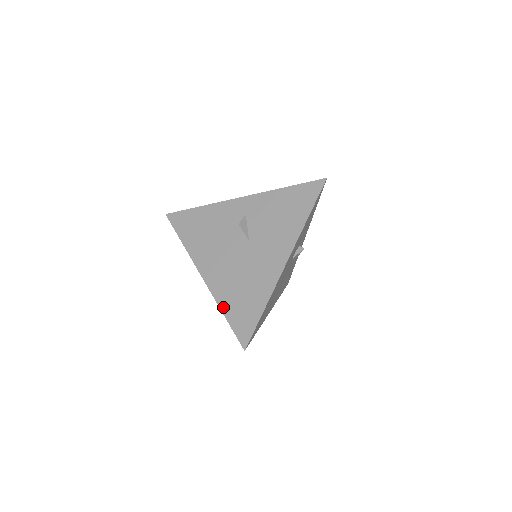
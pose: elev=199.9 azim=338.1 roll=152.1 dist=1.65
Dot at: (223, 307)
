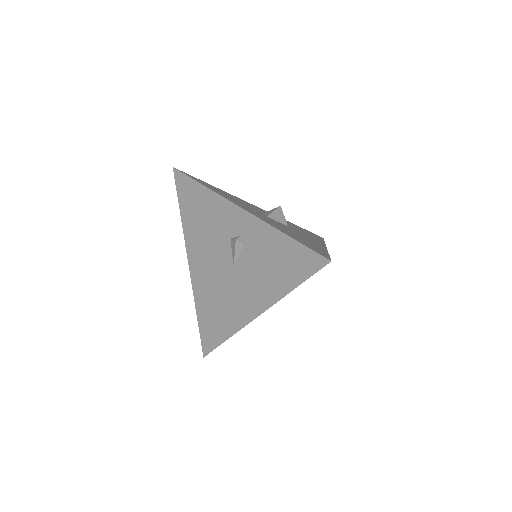
Dot at: (198, 309)
